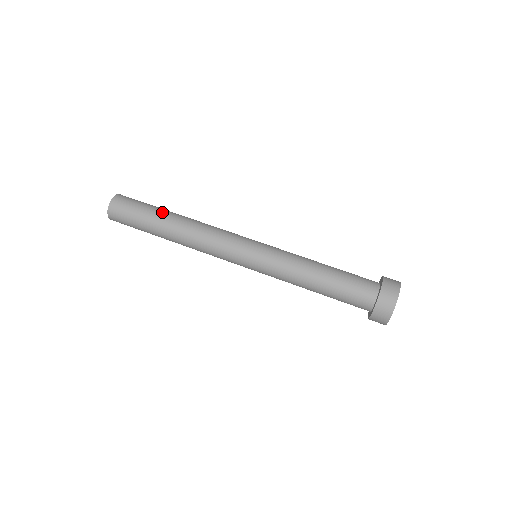
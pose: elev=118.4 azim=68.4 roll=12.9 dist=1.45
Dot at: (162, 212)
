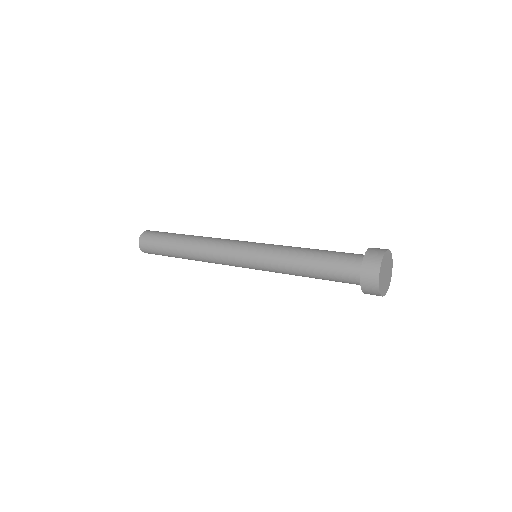
Dot at: (179, 235)
